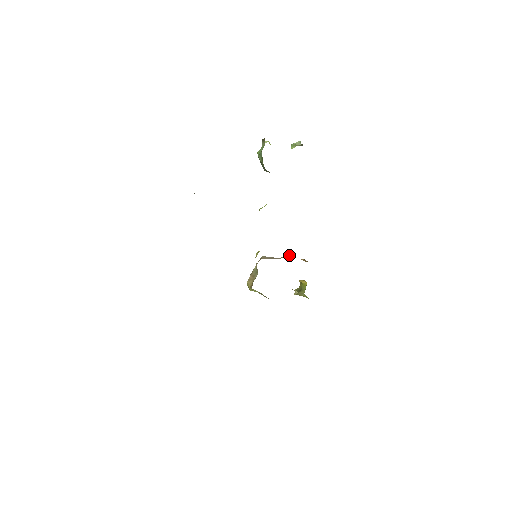
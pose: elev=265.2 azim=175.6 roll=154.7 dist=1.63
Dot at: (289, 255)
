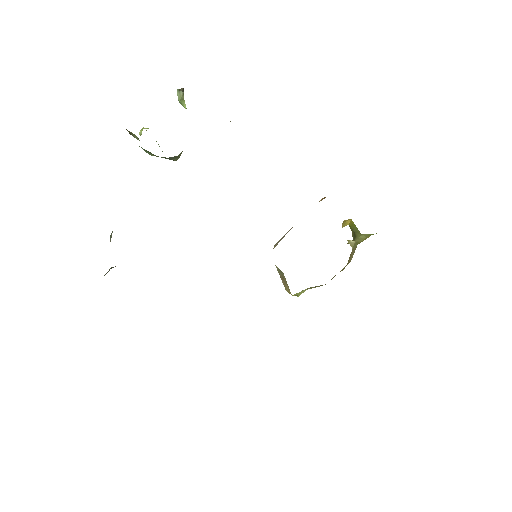
Dot at: occluded
